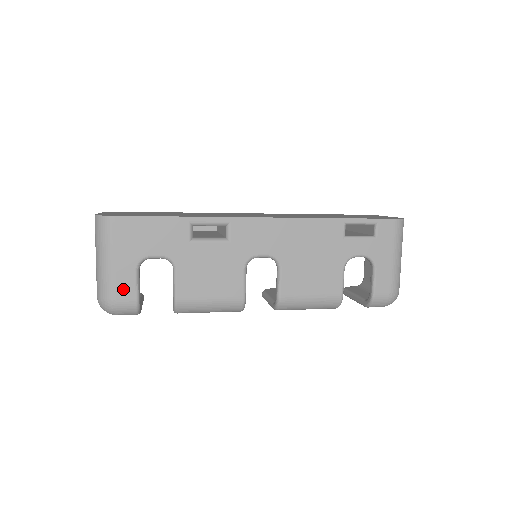
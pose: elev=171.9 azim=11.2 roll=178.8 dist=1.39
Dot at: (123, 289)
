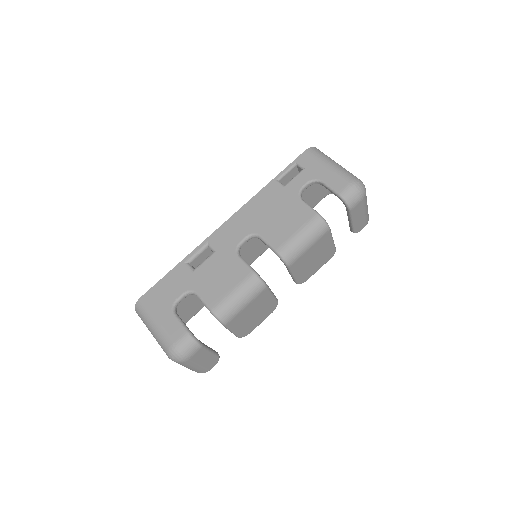
Dot at: (174, 332)
